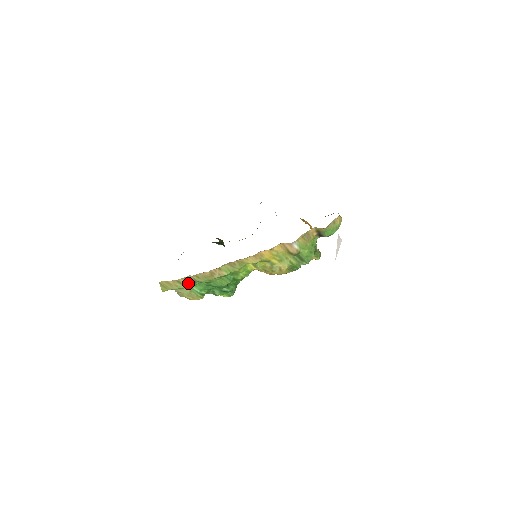
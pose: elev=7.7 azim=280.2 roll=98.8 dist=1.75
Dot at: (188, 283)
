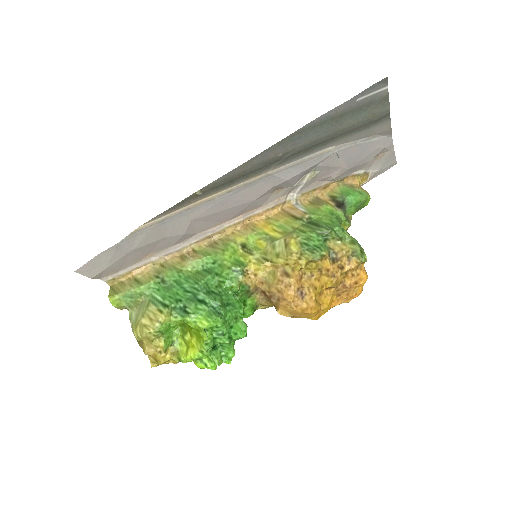
Dot at: (148, 279)
